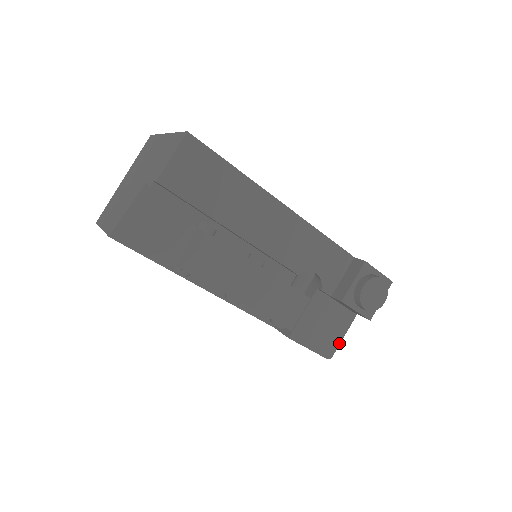
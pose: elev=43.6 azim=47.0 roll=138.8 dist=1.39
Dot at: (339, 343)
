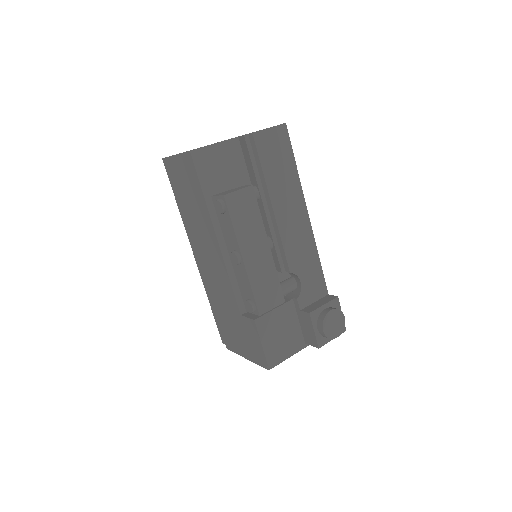
Dot at: (282, 361)
